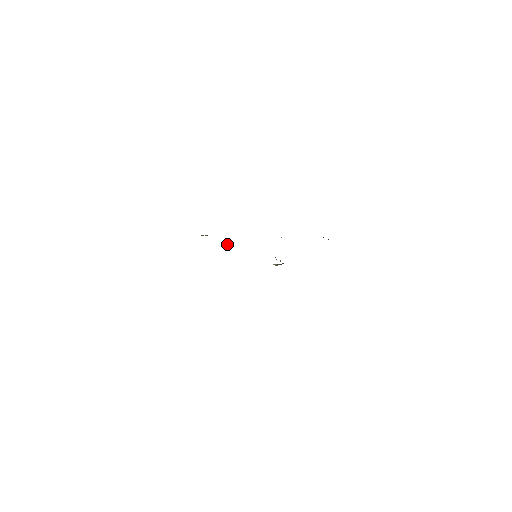
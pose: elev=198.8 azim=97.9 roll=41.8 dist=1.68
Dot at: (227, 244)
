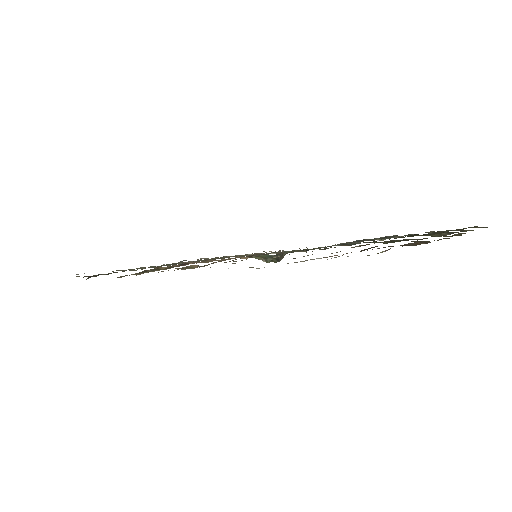
Dot at: (250, 254)
